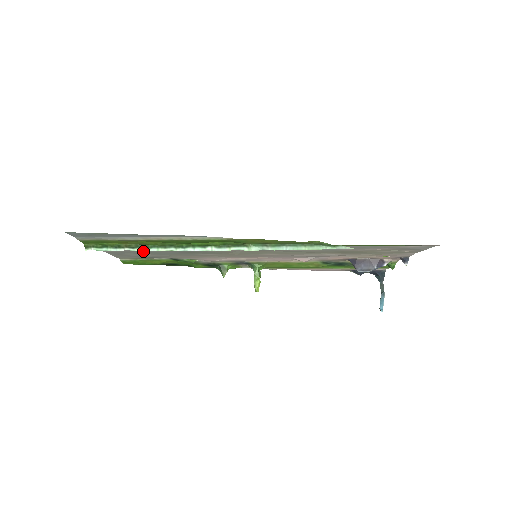
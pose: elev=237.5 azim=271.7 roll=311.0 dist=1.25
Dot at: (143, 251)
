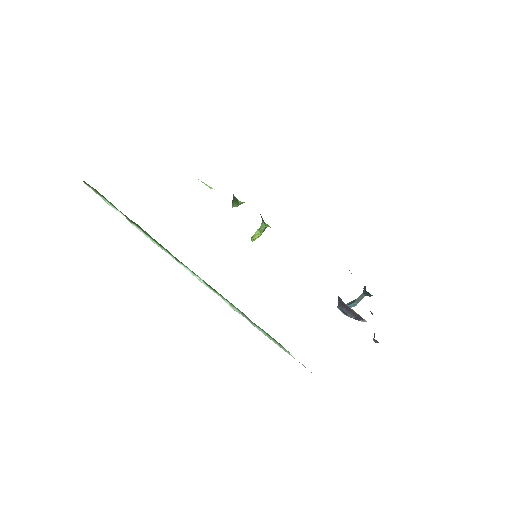
Dot at: occluded
